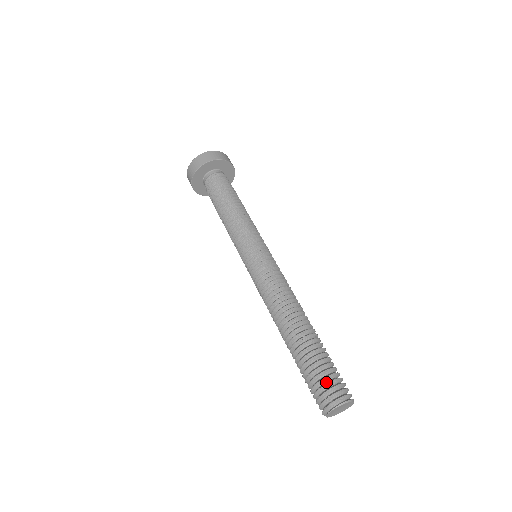
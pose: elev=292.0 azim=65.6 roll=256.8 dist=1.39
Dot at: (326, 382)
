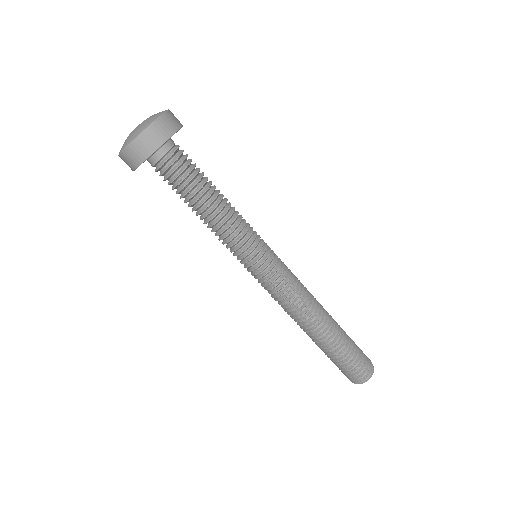
Dot at: (360, 362)
